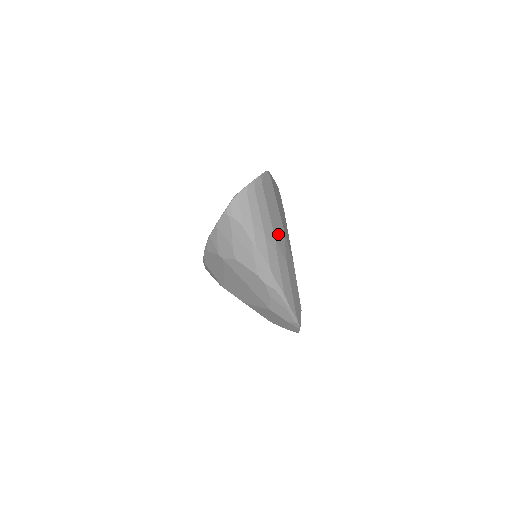
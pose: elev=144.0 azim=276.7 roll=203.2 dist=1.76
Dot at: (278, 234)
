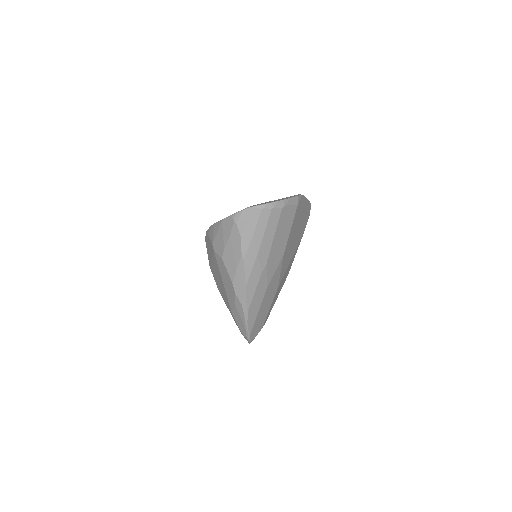
Dot at: (273, 258)
